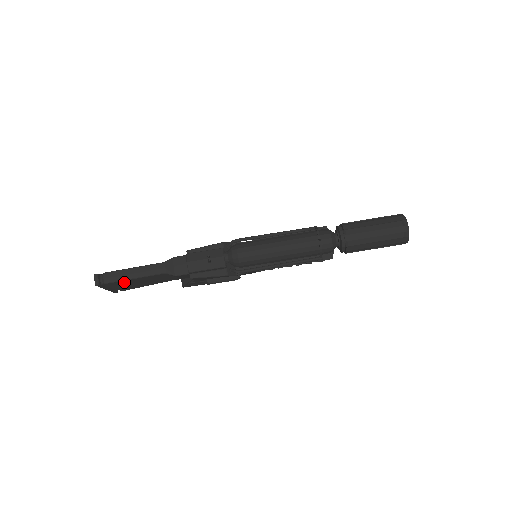
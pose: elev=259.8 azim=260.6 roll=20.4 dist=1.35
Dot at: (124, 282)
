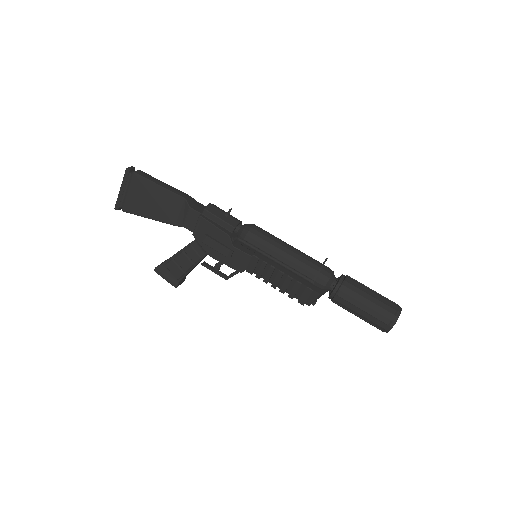
Dot at: (146, 186)
